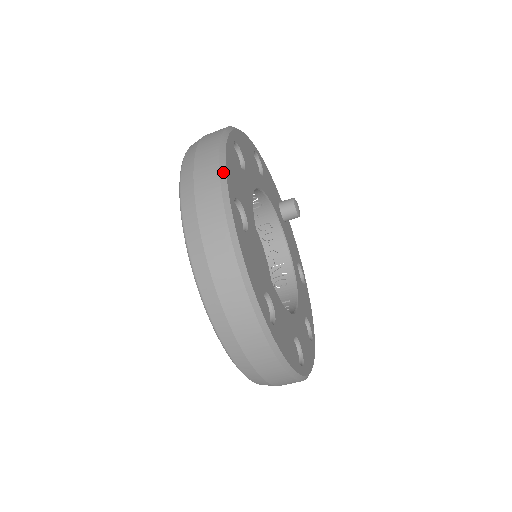
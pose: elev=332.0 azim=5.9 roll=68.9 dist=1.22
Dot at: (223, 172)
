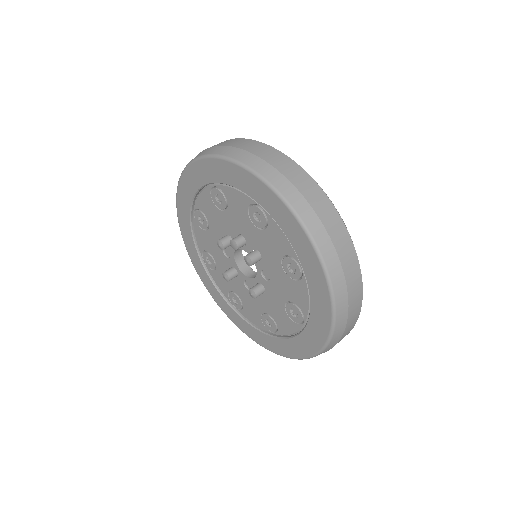
Dot at: occluded
